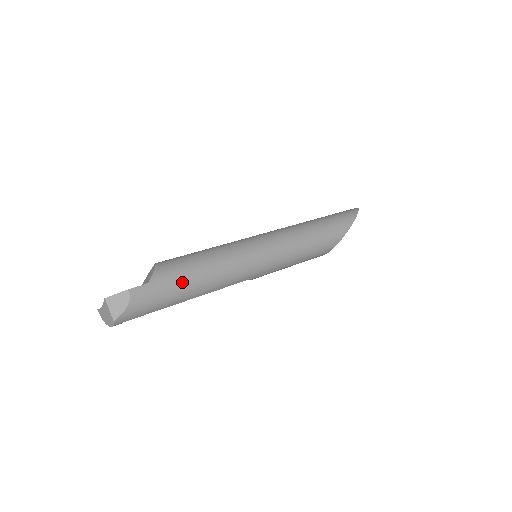
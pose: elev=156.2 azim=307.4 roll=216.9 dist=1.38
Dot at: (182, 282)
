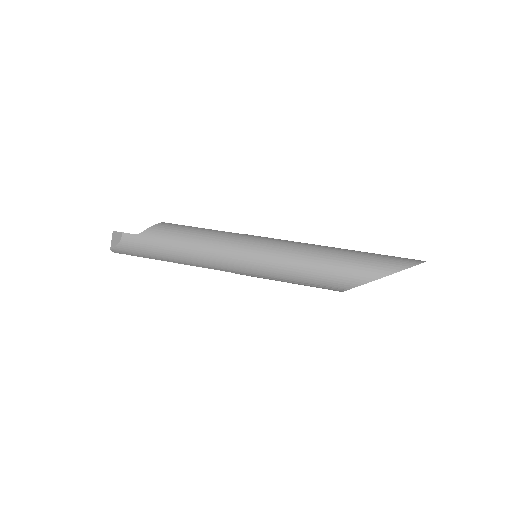
Dot at: (163, 246)
